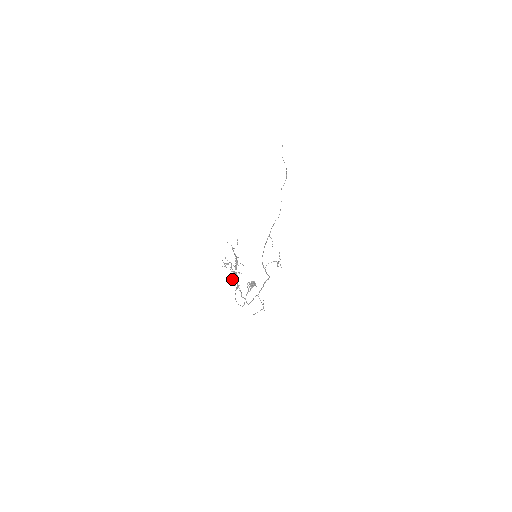
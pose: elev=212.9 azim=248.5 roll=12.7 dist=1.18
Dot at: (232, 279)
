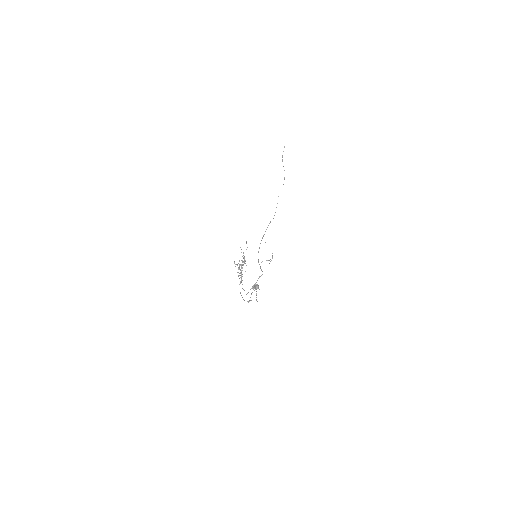
Dot at: (238, 275)
